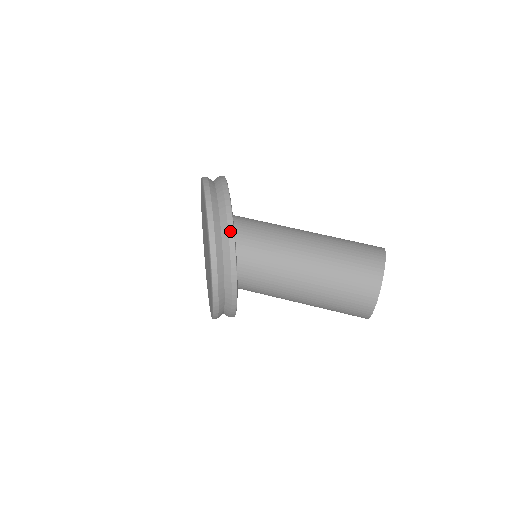
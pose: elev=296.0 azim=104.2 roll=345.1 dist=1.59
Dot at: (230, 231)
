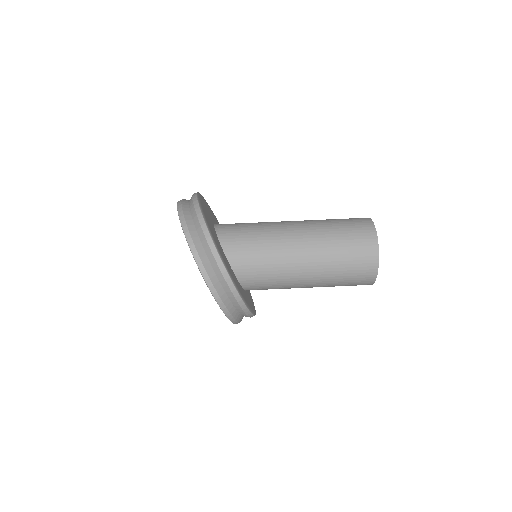
Dot at: (237, 299)
